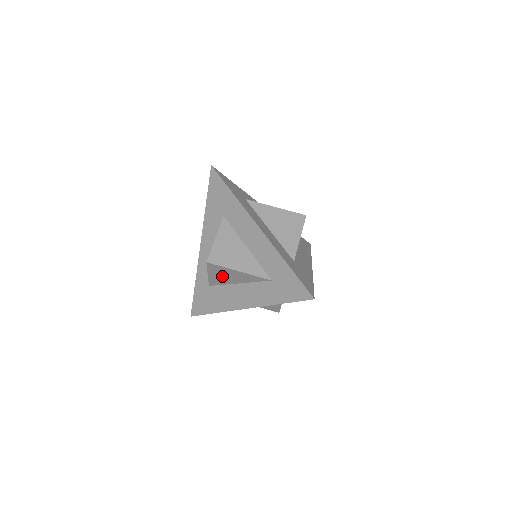
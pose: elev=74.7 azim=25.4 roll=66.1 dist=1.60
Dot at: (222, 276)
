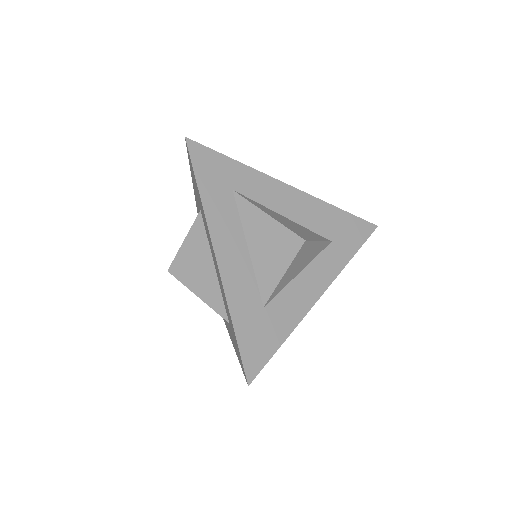
Dot at: occluded
